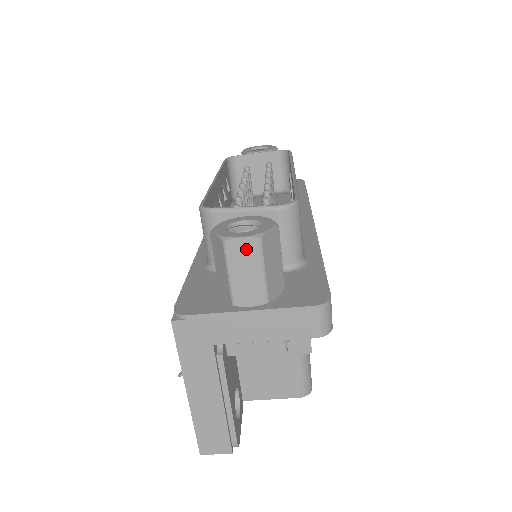
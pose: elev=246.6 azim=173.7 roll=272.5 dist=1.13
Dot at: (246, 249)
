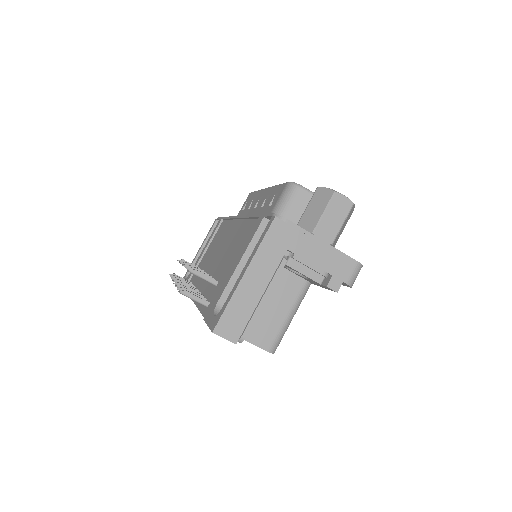
Dot at: (343, 204)
